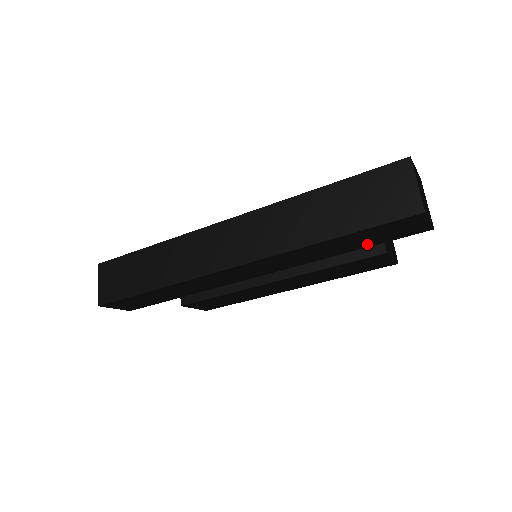
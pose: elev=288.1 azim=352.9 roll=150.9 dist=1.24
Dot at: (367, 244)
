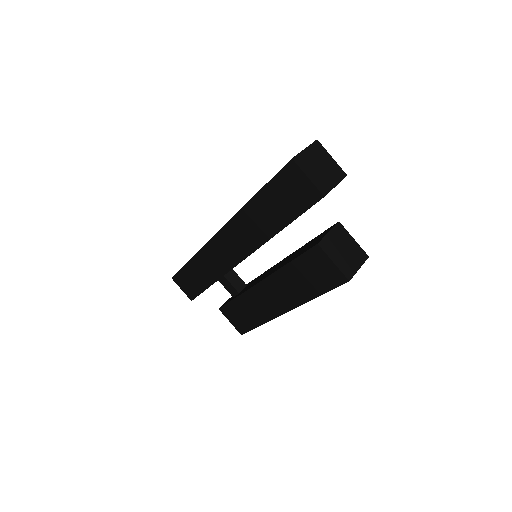
Dot at: (287, 216)
